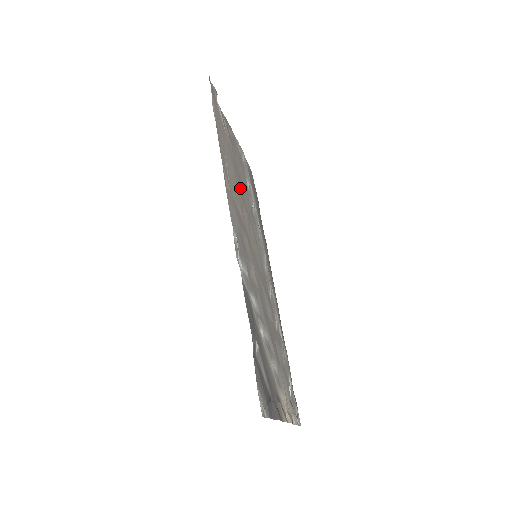
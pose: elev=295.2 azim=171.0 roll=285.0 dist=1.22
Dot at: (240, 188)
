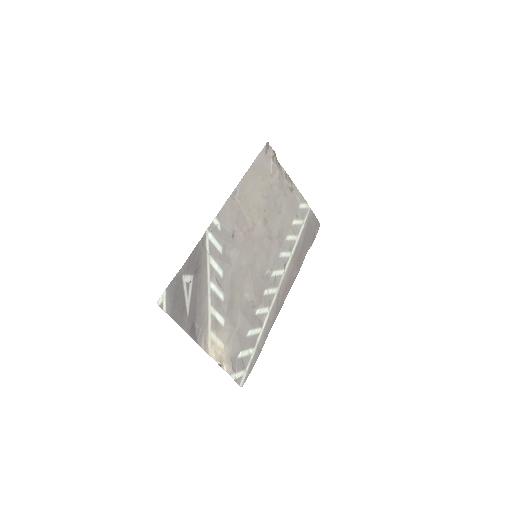
Dot at: (268, 213)
